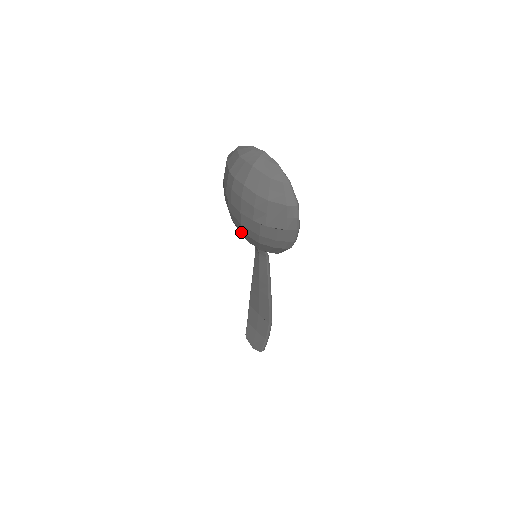
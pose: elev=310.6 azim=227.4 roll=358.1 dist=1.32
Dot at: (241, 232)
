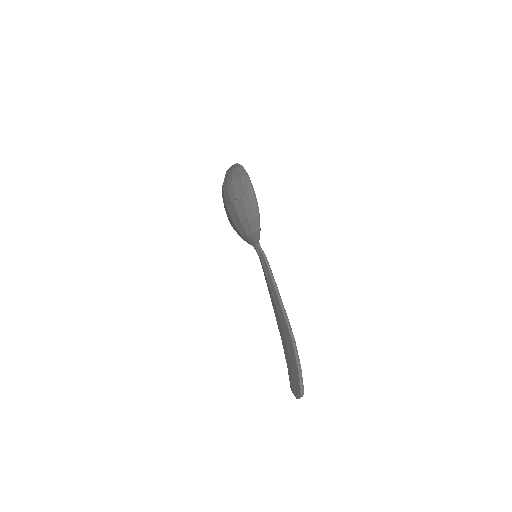
Dot at: (237, 230)
